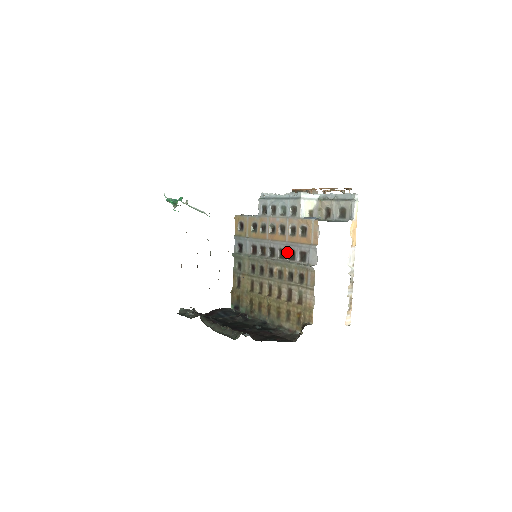
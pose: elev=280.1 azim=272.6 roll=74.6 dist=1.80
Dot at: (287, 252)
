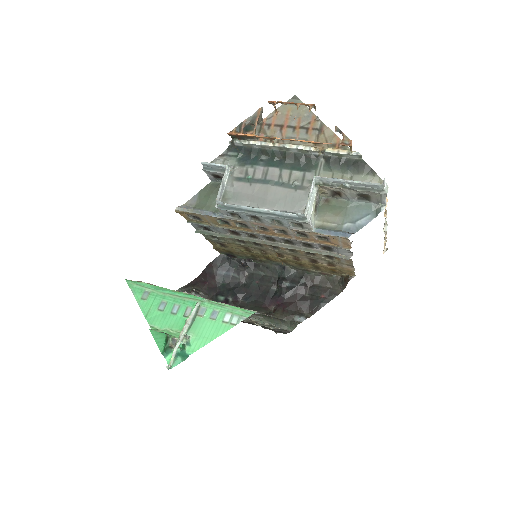
Dot at: (297, 243)
